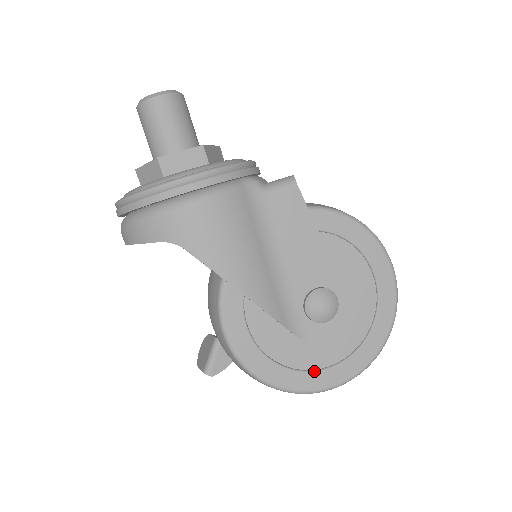
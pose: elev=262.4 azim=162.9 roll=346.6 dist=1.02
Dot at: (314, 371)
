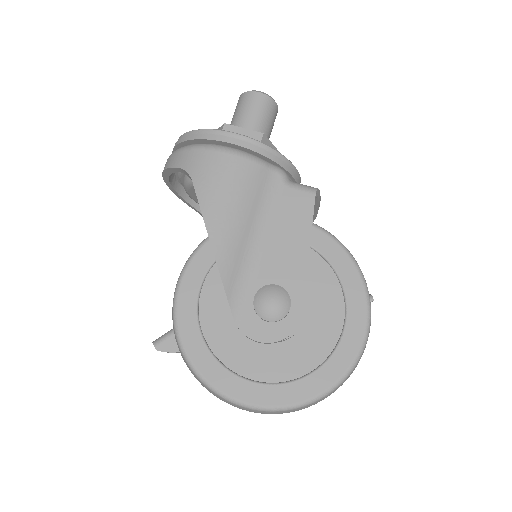
Dot at: (231, 371)
